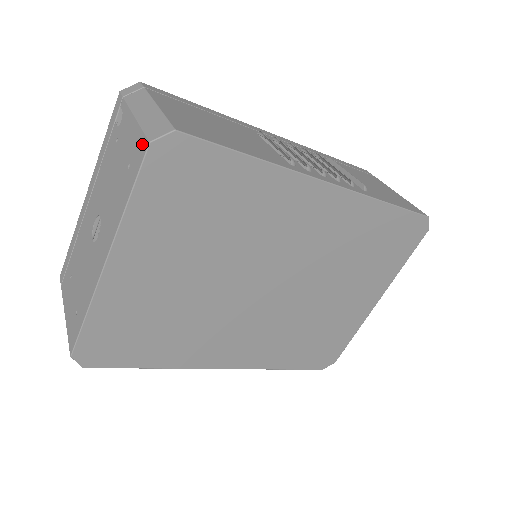
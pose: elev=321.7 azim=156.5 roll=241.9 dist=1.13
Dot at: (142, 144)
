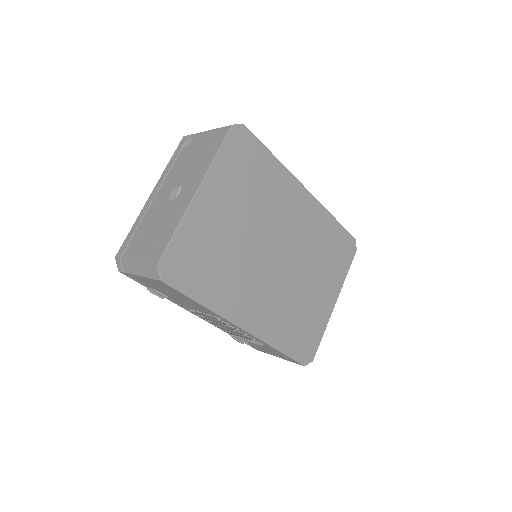
Dot at: (224, 130)
